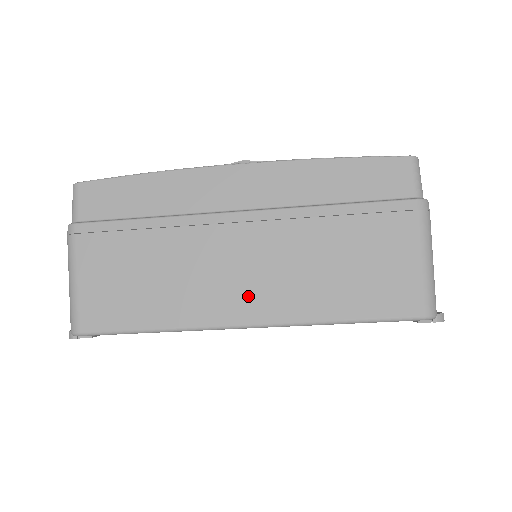
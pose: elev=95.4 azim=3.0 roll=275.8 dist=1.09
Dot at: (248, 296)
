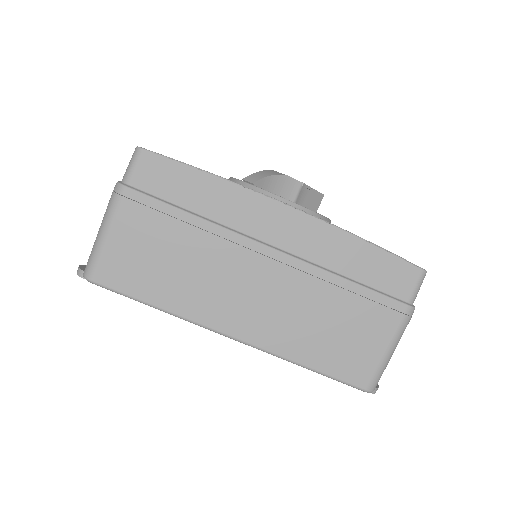
Dot at: (246, 317)
